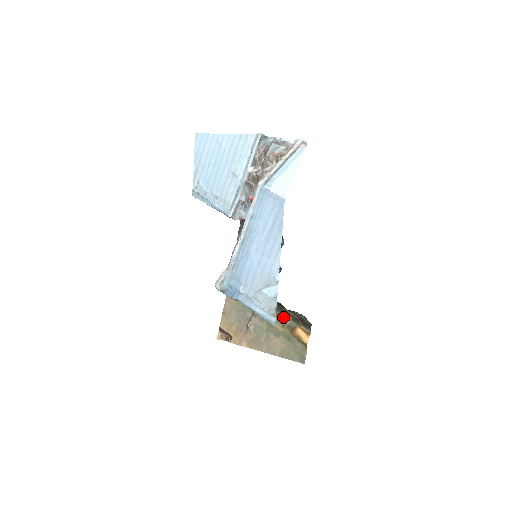
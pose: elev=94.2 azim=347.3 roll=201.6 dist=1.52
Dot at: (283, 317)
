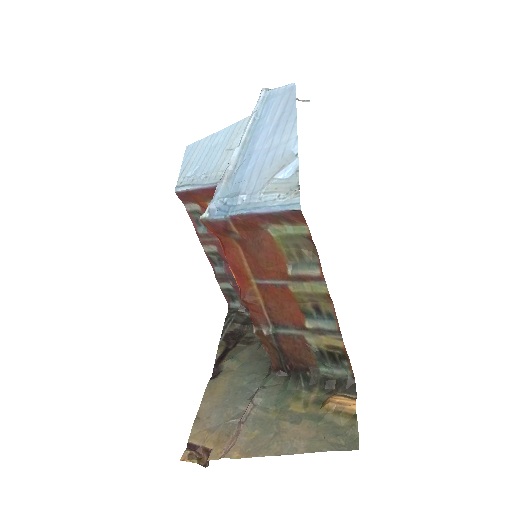
Dot at: (303, 393)
